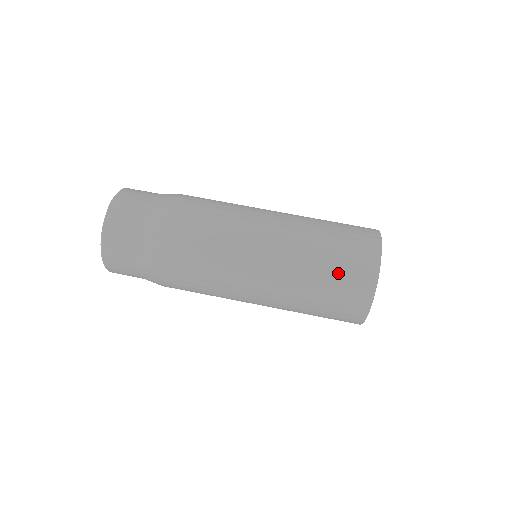
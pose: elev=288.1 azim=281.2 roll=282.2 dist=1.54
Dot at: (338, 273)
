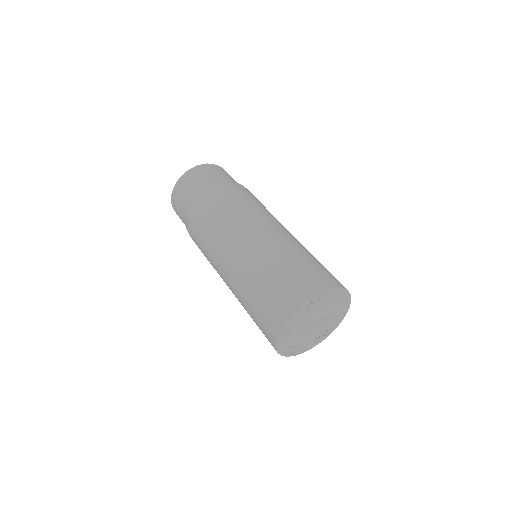
Dot at: (258, 310)
